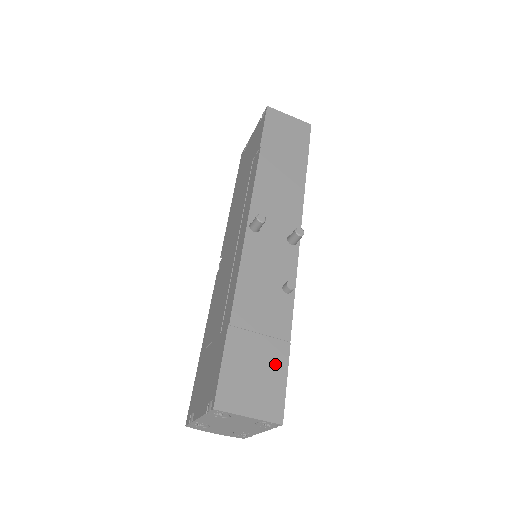
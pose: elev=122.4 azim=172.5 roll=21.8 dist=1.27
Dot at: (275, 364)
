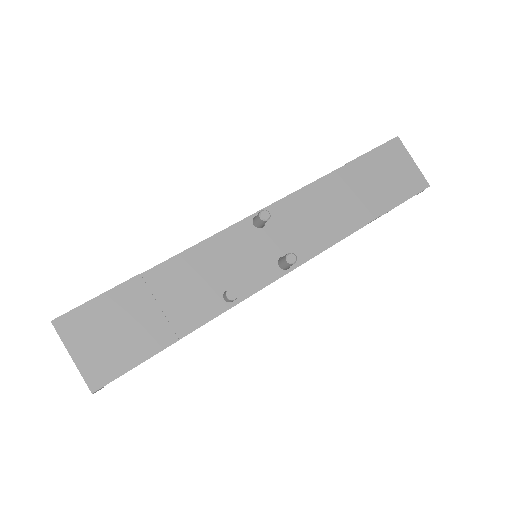
Dot at: (144, 342)
